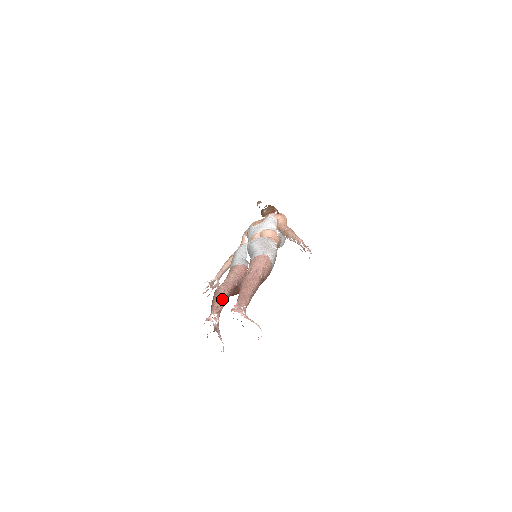
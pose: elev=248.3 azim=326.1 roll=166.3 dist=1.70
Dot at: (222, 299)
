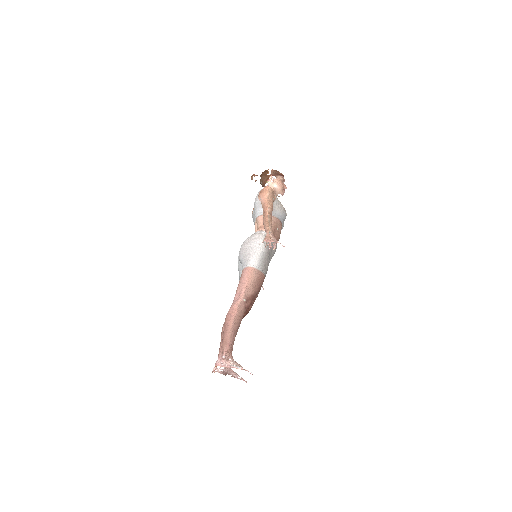
Dot at: occluded
